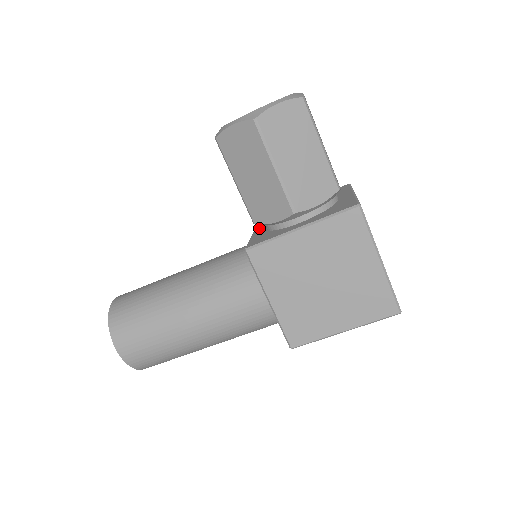
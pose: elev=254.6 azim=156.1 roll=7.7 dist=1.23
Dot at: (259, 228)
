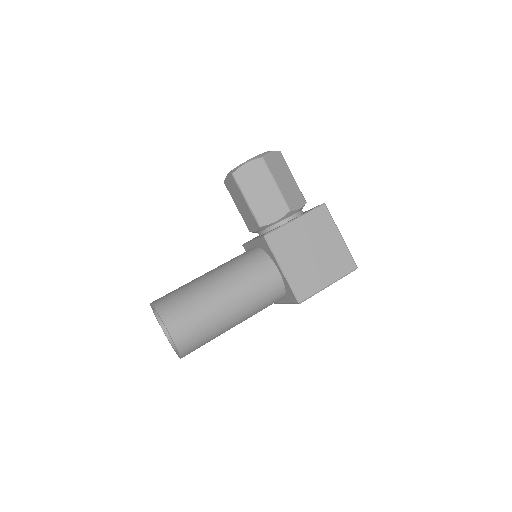
Dot at: occluded
